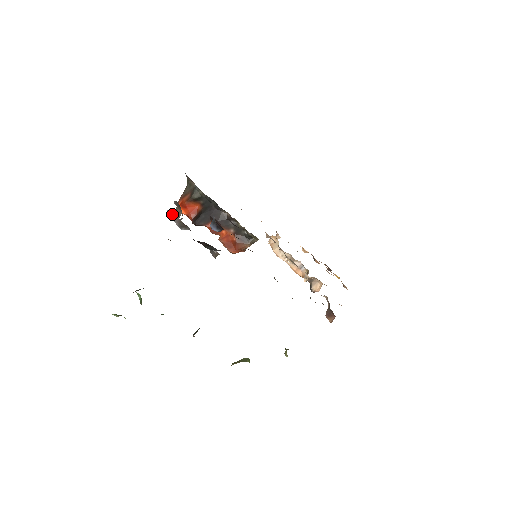
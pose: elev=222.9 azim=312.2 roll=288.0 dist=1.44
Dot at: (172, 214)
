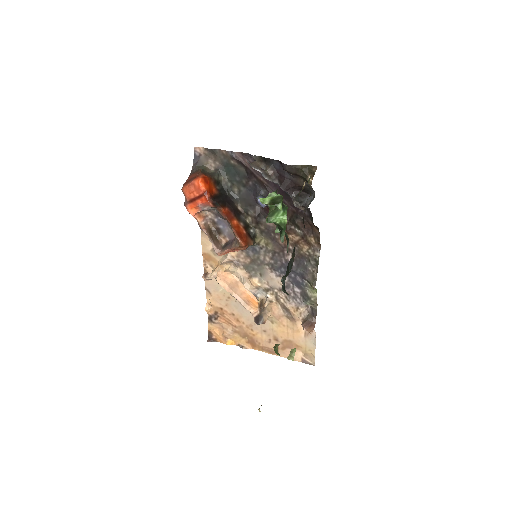
Dot at: (251, 164)
